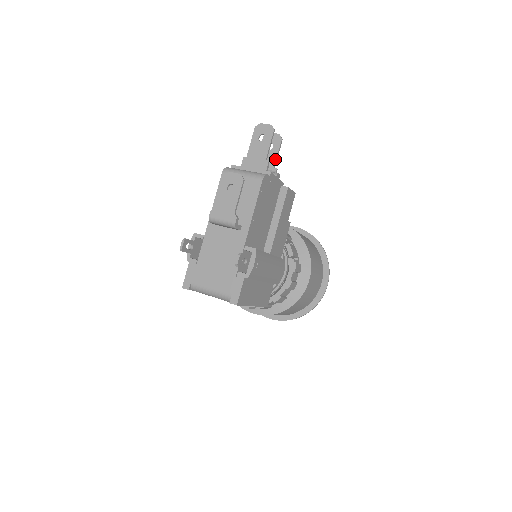
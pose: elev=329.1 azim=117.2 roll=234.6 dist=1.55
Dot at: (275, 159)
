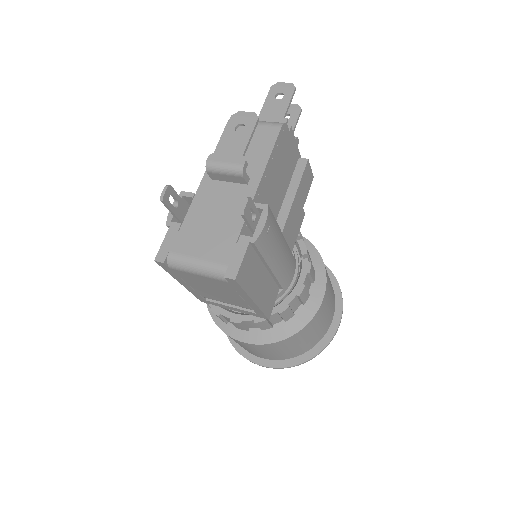
Dot at: (292, 129)
